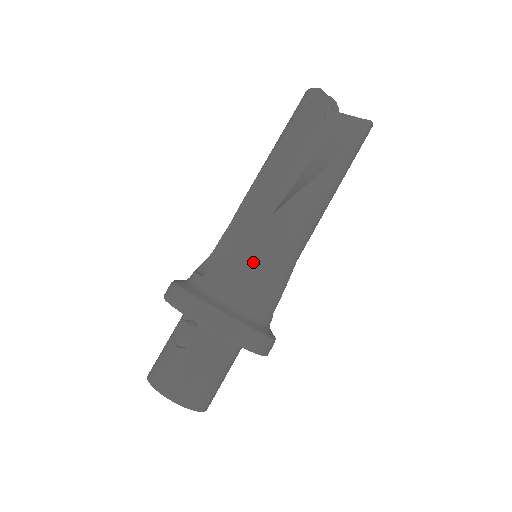
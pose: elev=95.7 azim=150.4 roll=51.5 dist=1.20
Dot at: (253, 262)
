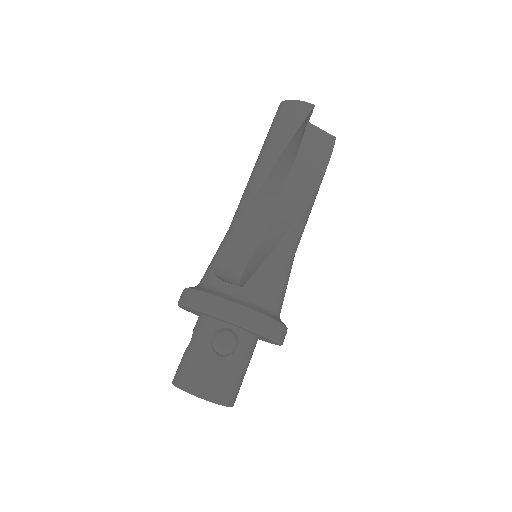
Dot at: (282, 269)
